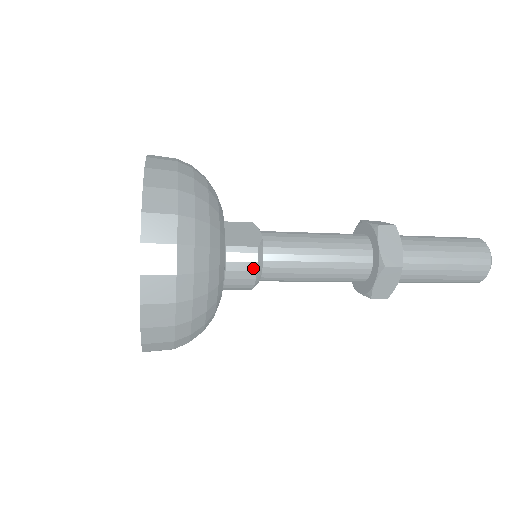
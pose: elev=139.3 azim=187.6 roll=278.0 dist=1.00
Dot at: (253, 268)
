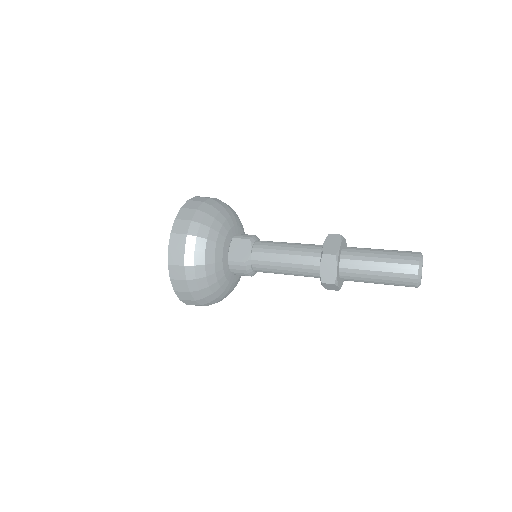
Dot at: (245, 272)
